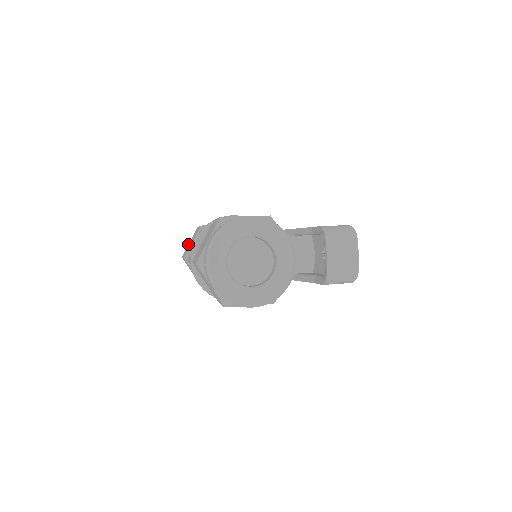
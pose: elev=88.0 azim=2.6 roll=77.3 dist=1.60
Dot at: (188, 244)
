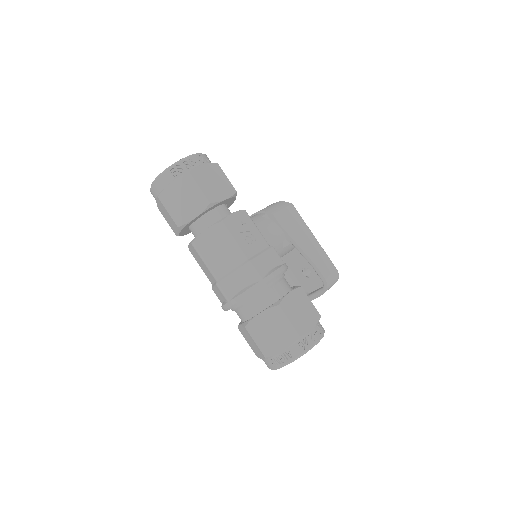
Dot at: (169, 184)
